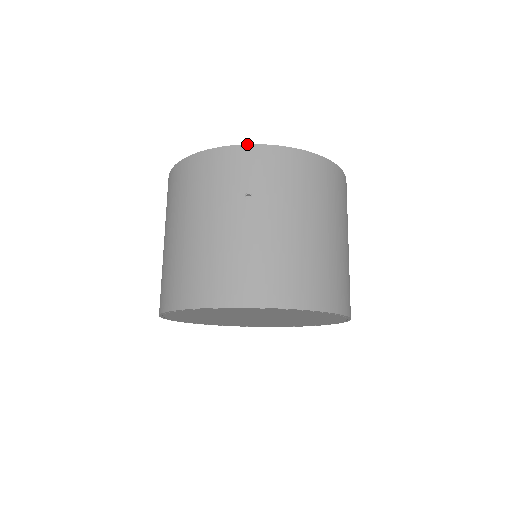
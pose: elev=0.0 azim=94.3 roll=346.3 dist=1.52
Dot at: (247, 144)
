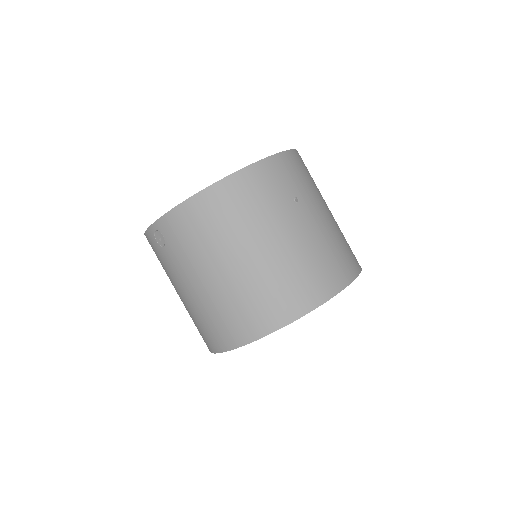
Dot at: (270, 156)
